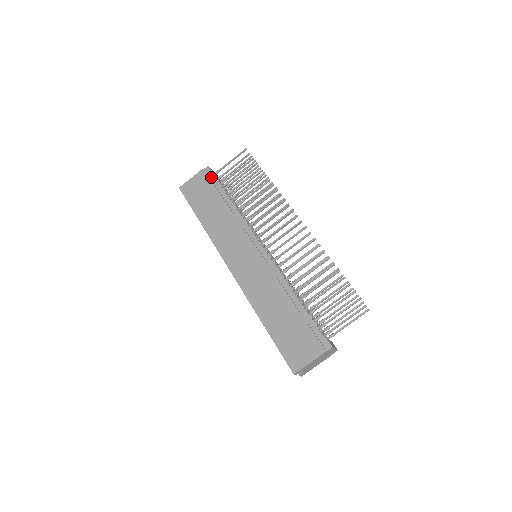
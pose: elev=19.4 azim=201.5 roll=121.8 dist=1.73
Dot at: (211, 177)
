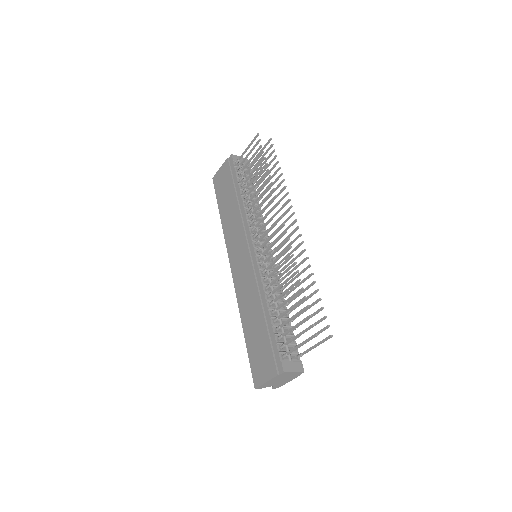
Dot at: (232, 167)
